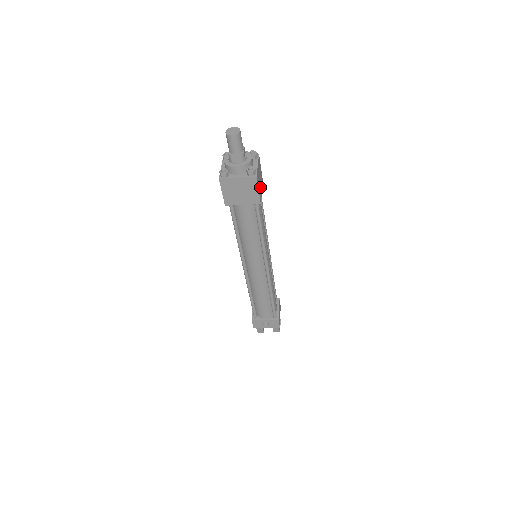
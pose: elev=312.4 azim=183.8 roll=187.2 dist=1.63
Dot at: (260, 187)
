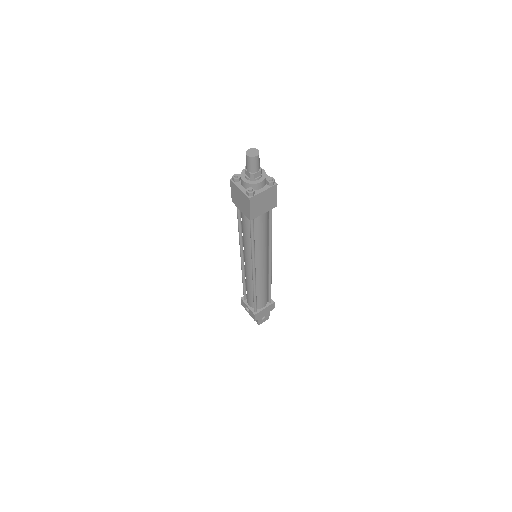
Dot at: (260, 208)
